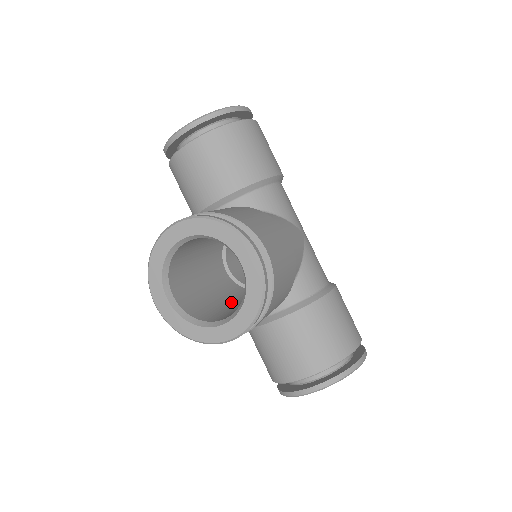
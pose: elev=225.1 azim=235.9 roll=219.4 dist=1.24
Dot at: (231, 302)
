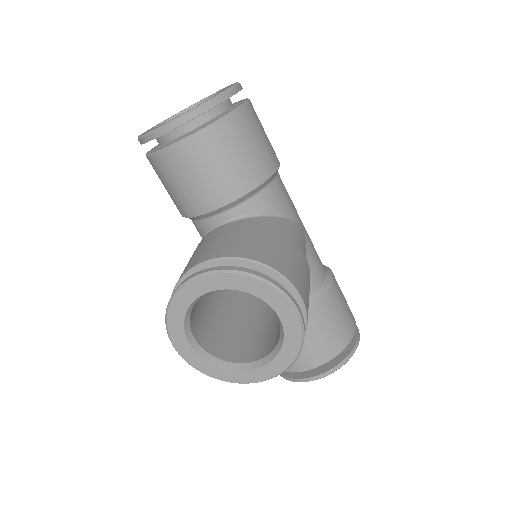
Dot at: (243, 319)
